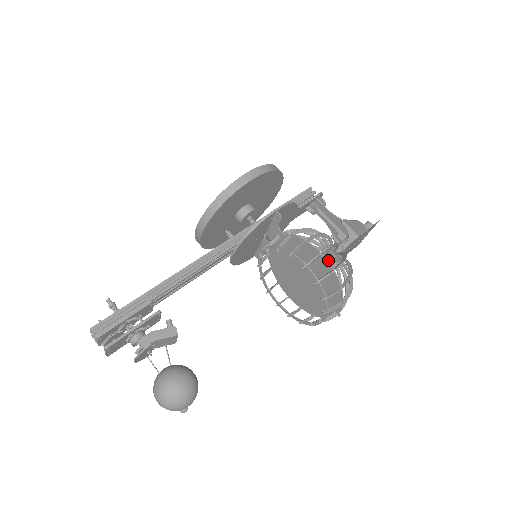
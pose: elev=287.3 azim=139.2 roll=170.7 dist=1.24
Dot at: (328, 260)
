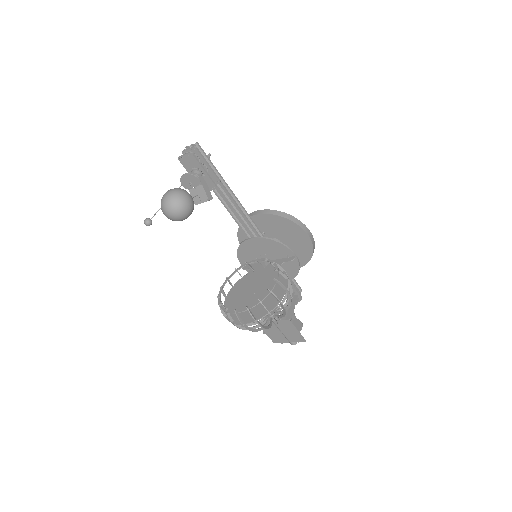
Dot at: occluded
